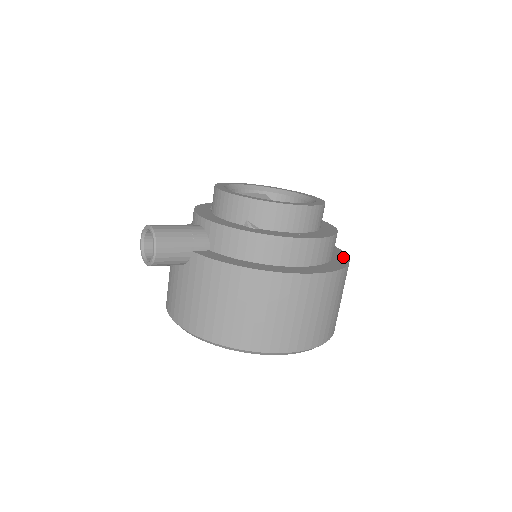
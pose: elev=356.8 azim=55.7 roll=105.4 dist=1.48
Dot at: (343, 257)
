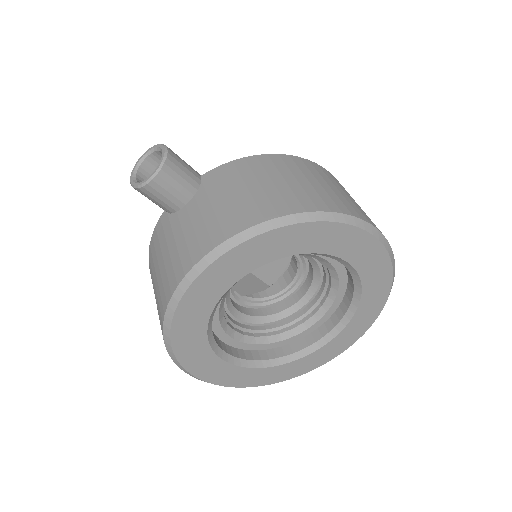
Dot at: occluded
